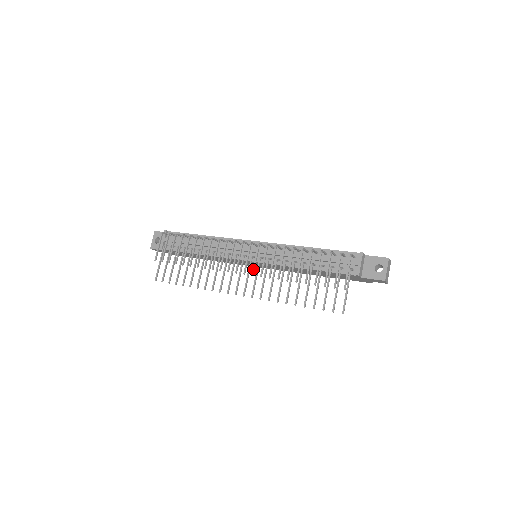
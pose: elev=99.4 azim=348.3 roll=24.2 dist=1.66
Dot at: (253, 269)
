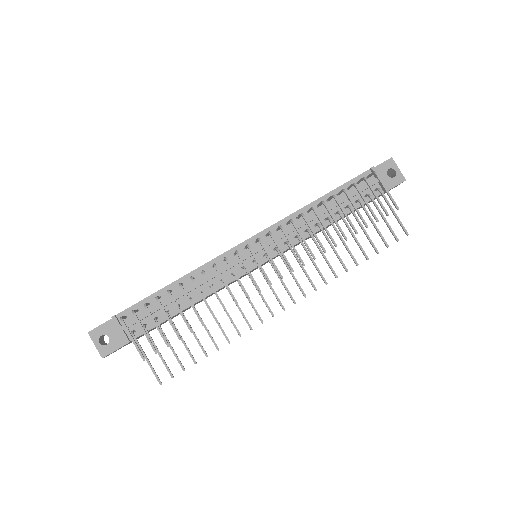
Dot at: (288, 264)
